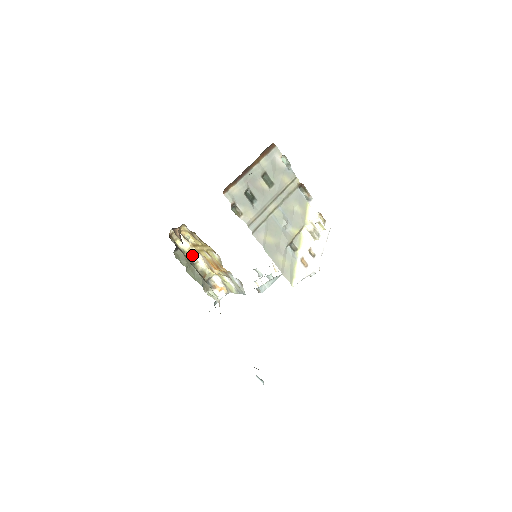
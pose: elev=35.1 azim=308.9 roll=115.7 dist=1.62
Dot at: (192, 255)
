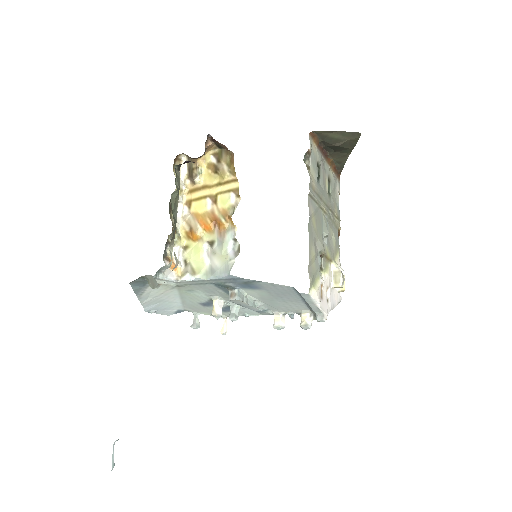
Dot at: (178, 200)
